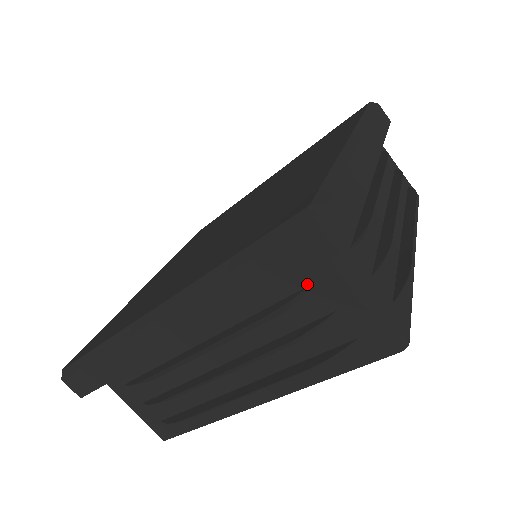
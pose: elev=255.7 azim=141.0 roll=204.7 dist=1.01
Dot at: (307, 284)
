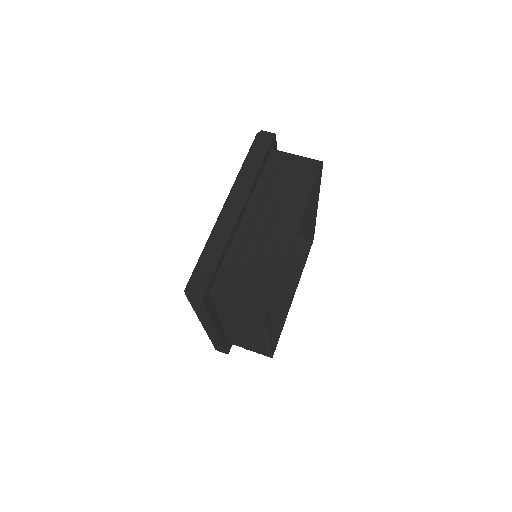
Dot at: (275, 163)
